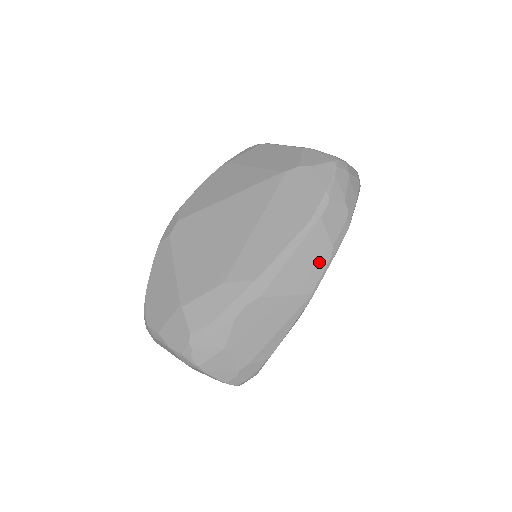
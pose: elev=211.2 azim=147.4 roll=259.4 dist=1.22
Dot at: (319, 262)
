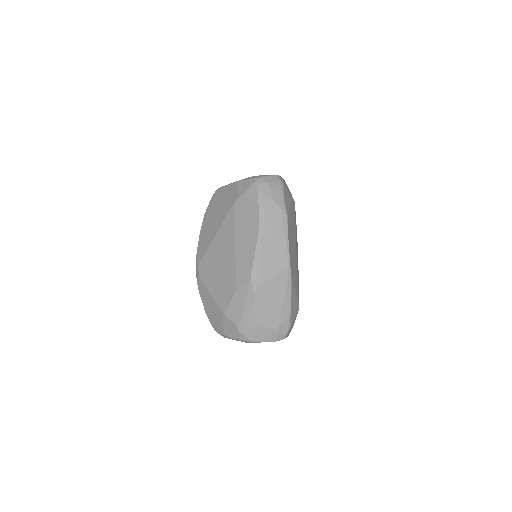
Dot at: (281, 246)
